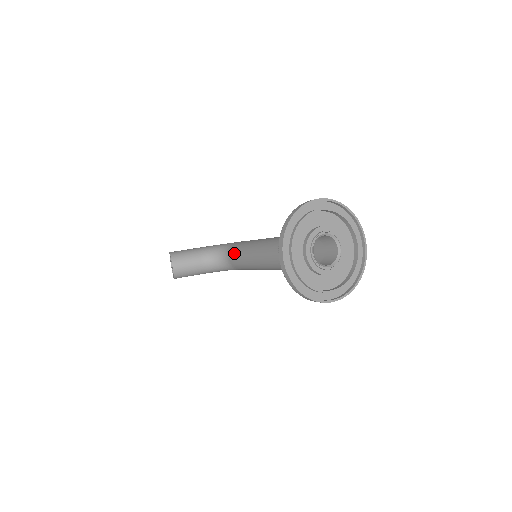
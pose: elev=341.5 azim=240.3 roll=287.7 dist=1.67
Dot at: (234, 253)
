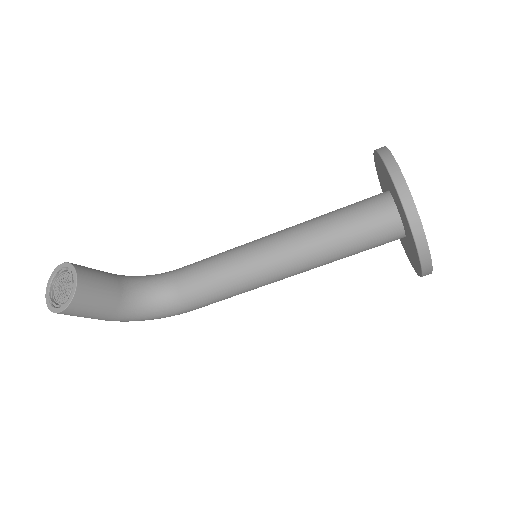
Dot at: (194, 270)
